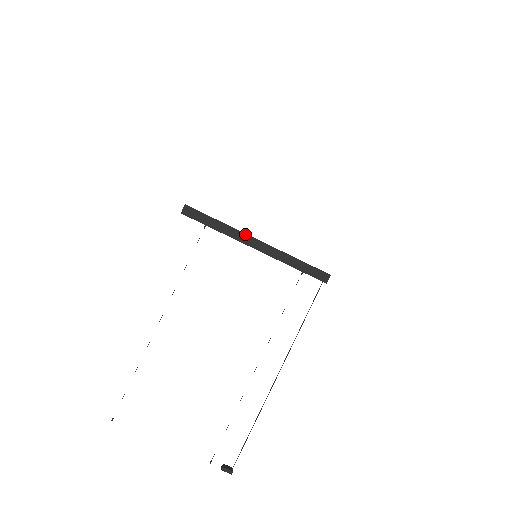
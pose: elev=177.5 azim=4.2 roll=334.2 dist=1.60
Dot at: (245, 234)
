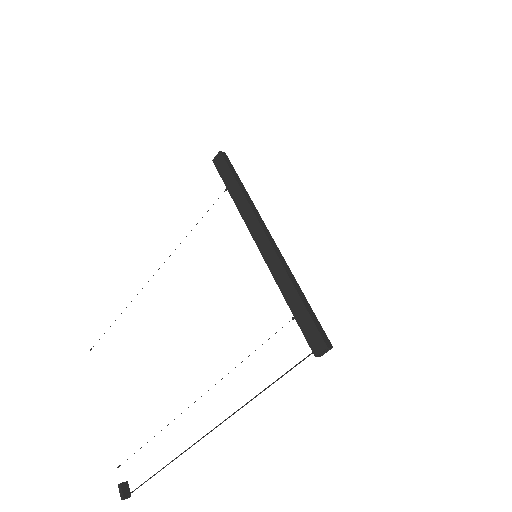
Dot at: (256, 217)
